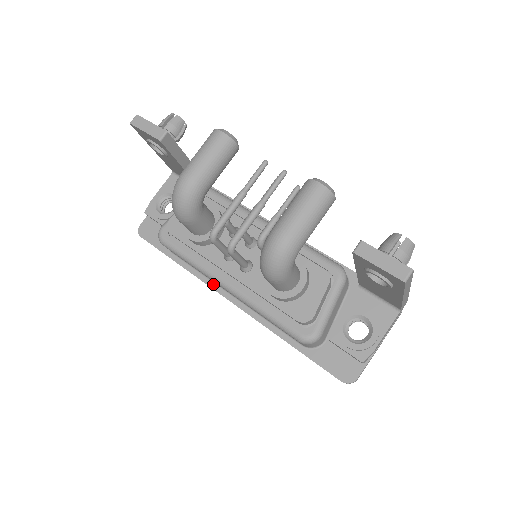
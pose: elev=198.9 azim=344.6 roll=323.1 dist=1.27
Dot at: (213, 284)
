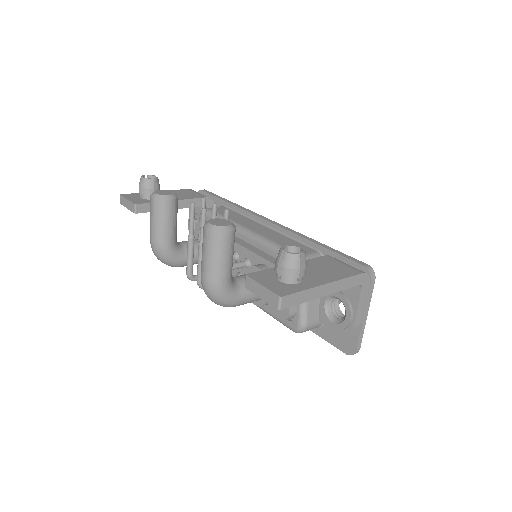
Dot at: occluded
